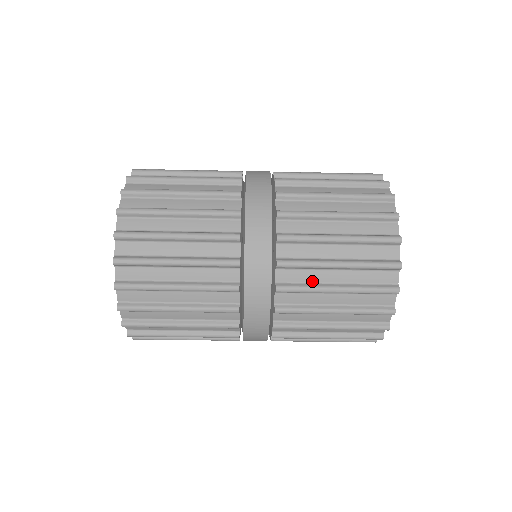
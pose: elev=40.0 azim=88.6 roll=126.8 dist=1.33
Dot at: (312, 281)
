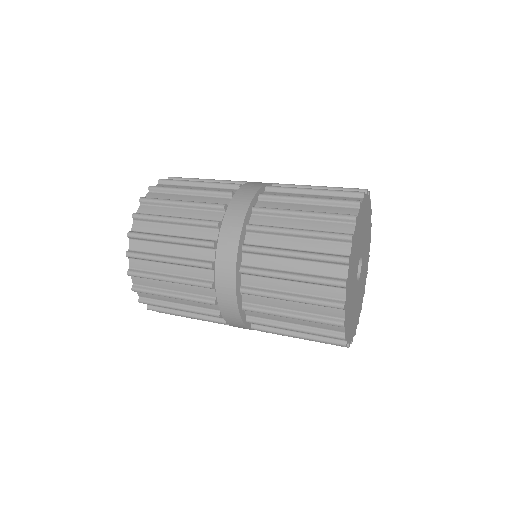
Dot at: (278, 328)
